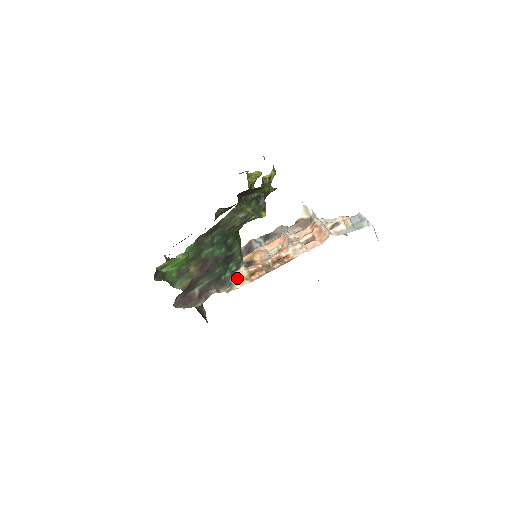
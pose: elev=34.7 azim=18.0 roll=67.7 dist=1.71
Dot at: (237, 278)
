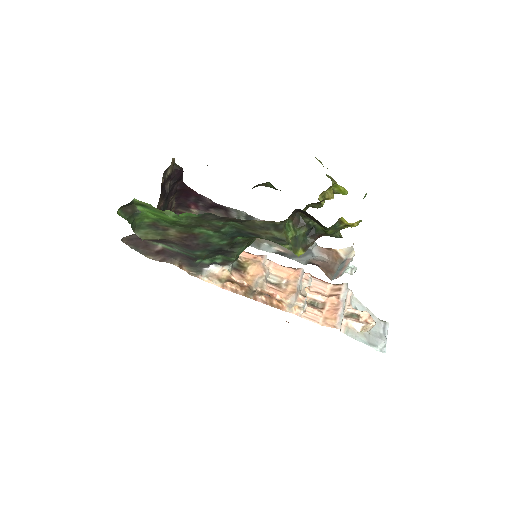
Dot at: (212, 272)
